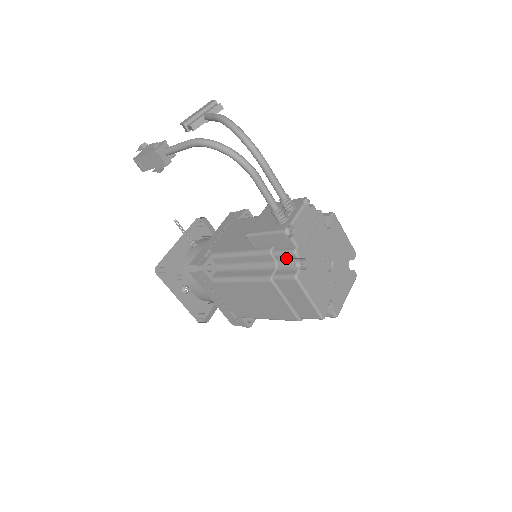
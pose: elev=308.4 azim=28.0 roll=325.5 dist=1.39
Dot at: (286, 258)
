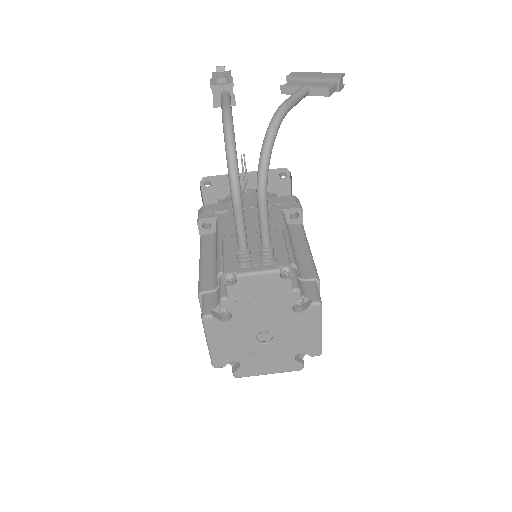
Dot at: occluded
